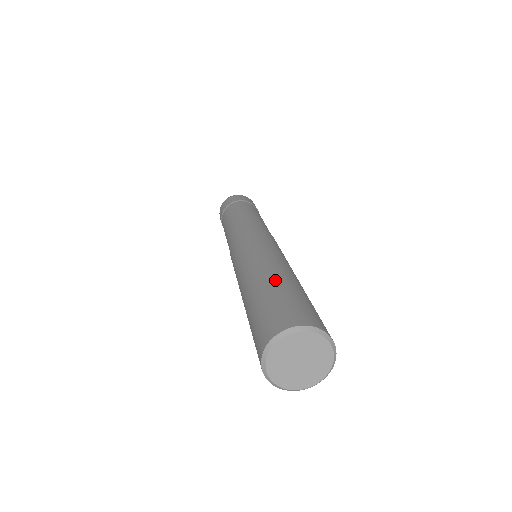
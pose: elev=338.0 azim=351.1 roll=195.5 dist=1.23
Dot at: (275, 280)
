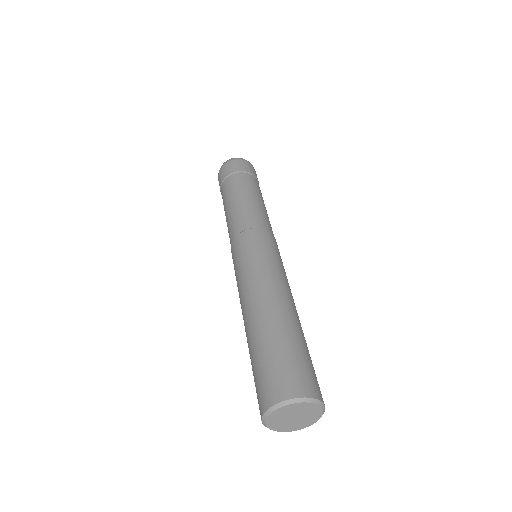
Dot at: (292, 325)
